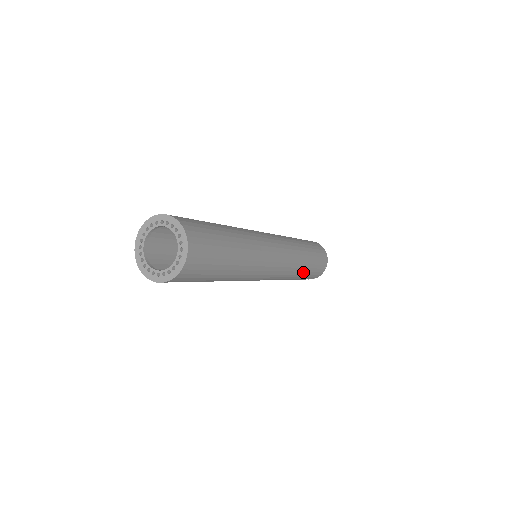
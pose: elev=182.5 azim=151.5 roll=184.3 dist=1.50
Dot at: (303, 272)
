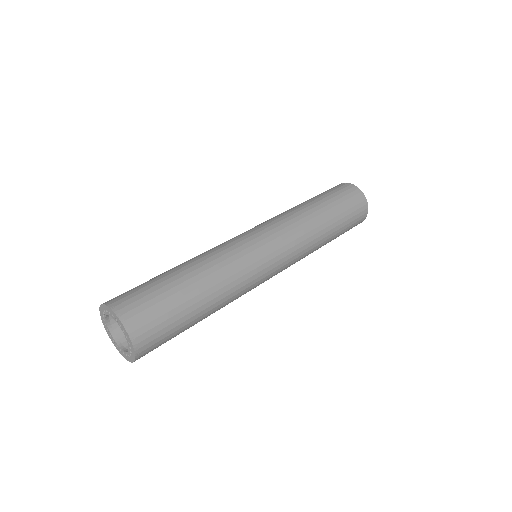
Dot at: occluded
